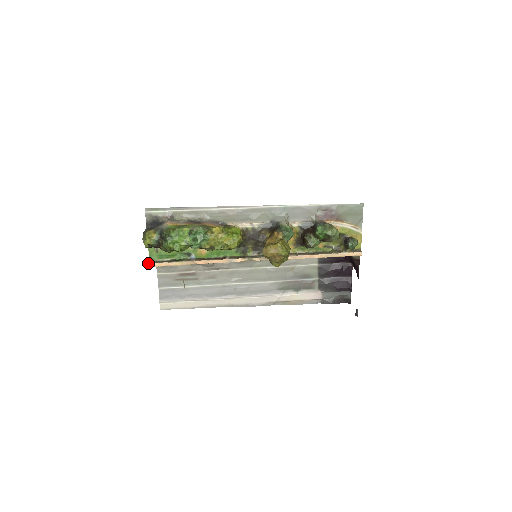
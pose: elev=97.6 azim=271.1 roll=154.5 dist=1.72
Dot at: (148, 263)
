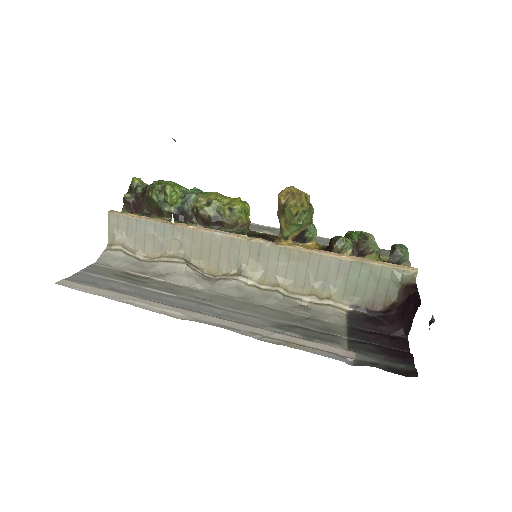
Dot at: (111, 210)
